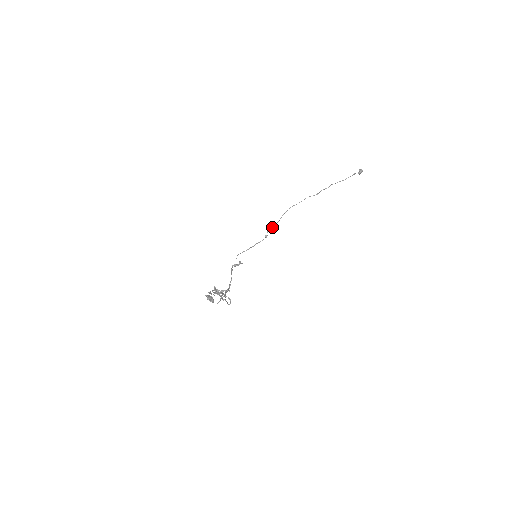
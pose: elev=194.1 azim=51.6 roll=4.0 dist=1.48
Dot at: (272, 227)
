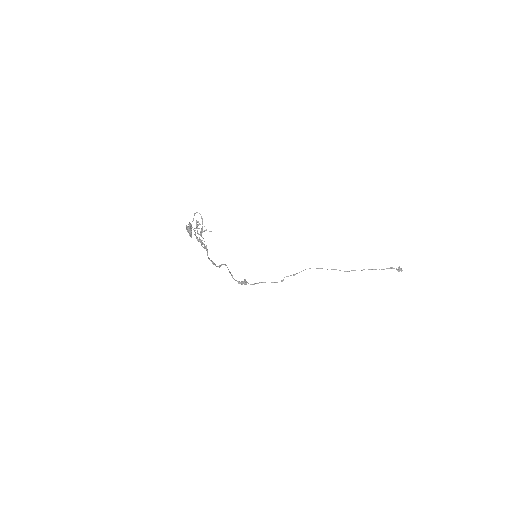
Dot at: (290, 275)
